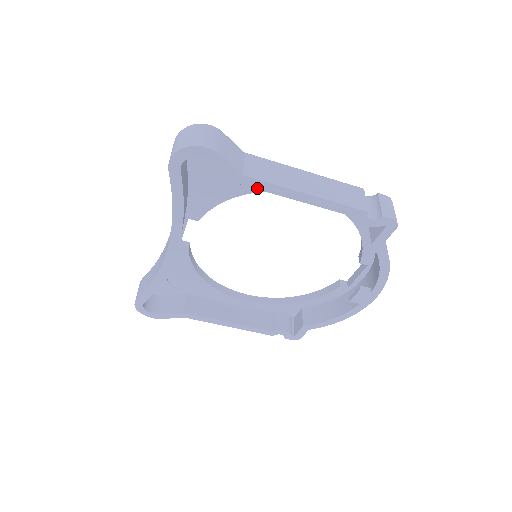
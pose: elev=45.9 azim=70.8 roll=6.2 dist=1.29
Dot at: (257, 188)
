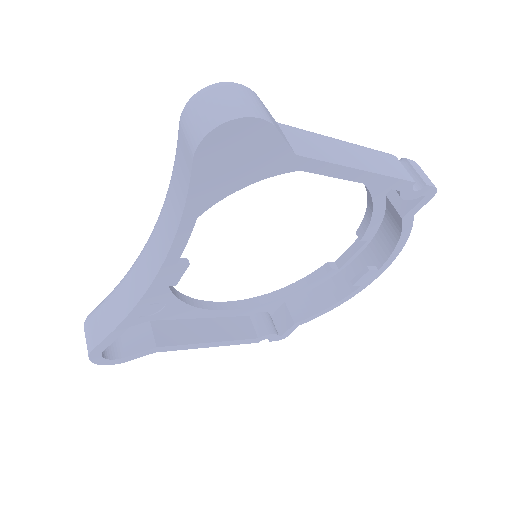
Dot at: (306, 170)
